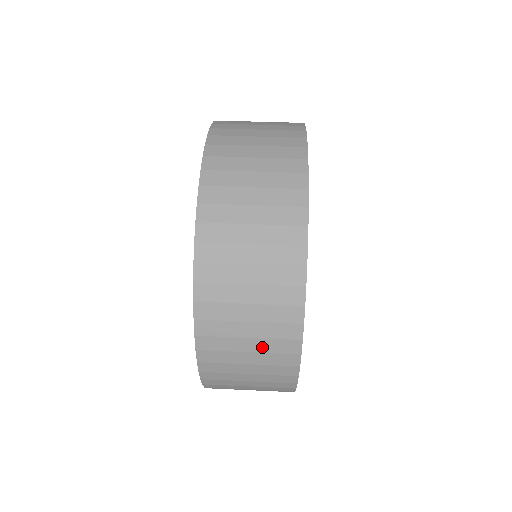
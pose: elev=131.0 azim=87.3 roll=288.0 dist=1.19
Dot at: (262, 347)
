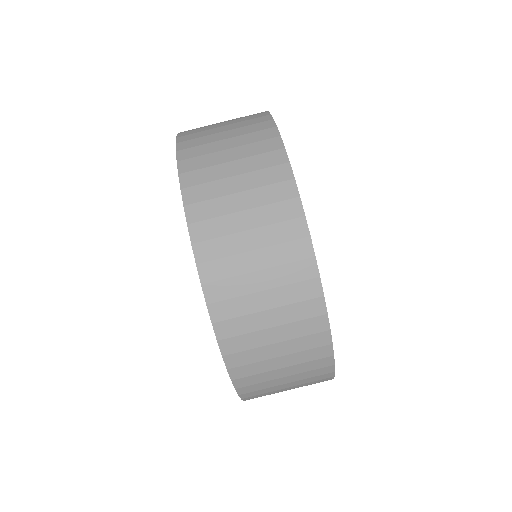
Dot at: (300, 386)
